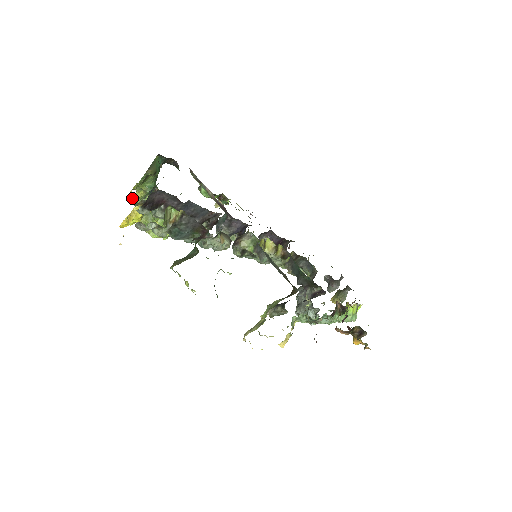
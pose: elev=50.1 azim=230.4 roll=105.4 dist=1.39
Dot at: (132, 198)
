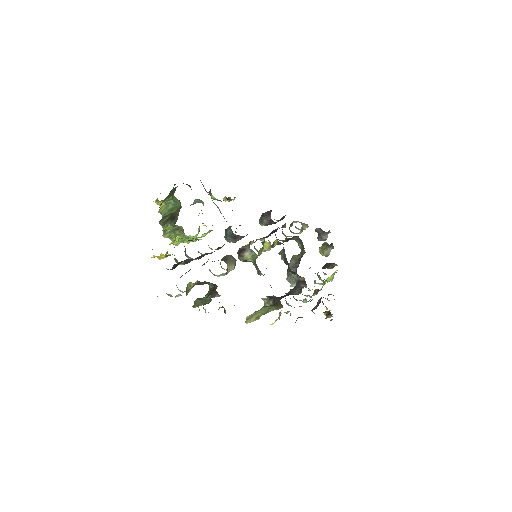
Dot at: (155, 201)
